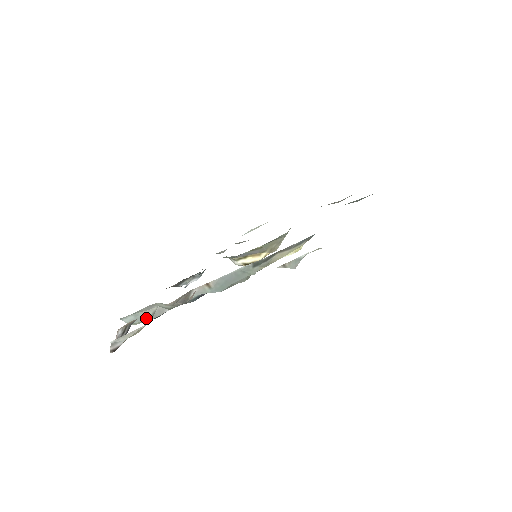
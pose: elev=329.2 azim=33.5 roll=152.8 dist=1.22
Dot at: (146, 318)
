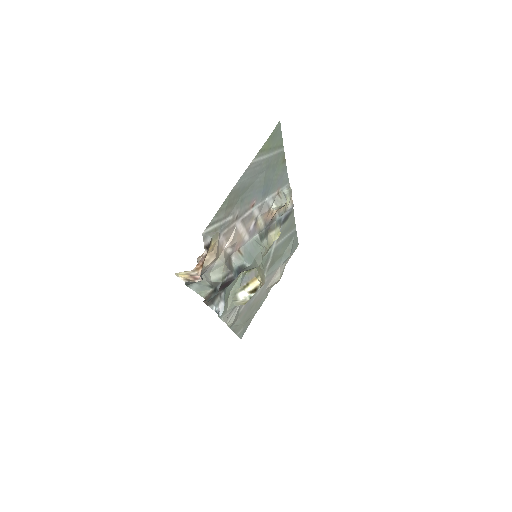
Dot at: (208, 287)
